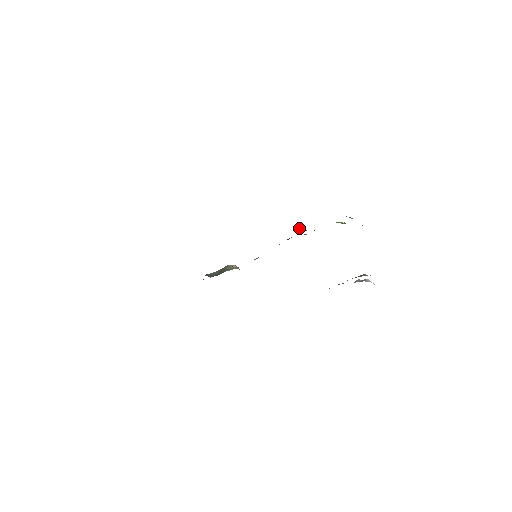
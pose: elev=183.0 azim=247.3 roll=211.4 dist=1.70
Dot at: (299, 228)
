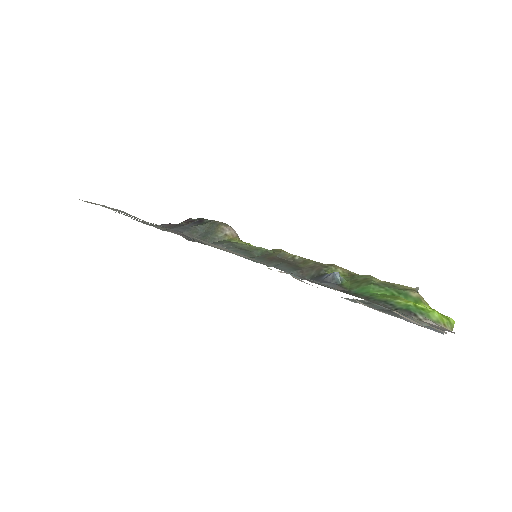
Dot at: (330, 276)
